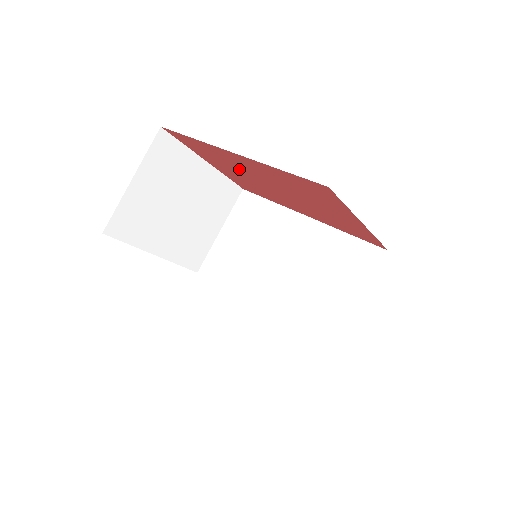
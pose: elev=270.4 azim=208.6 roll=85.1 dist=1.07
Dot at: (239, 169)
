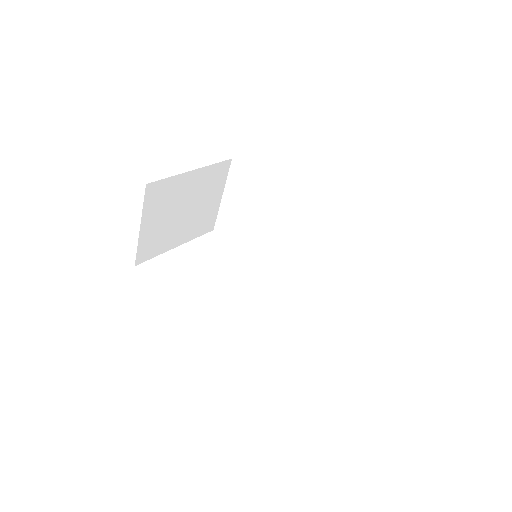
Dot at: occluded
